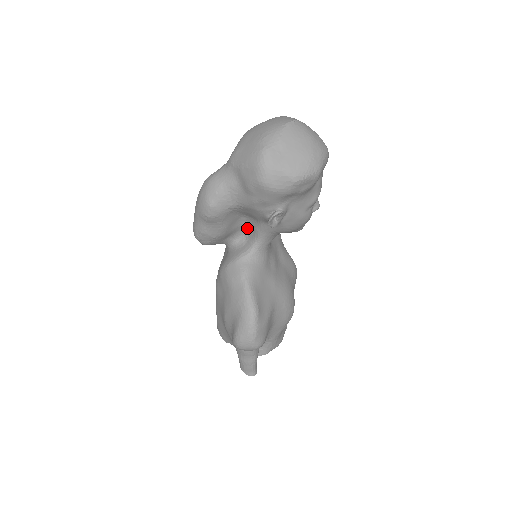
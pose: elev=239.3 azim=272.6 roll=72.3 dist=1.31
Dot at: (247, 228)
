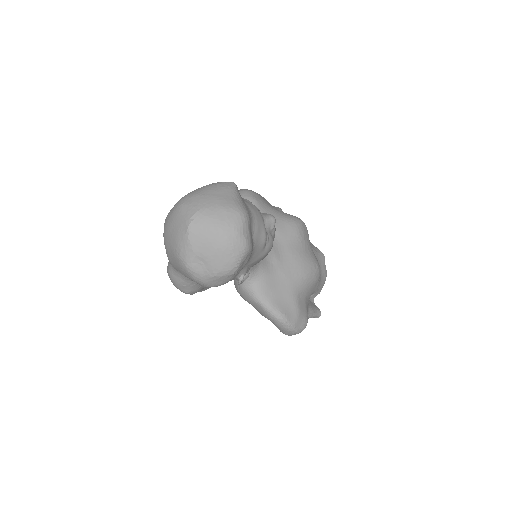
Dot at: occluded
